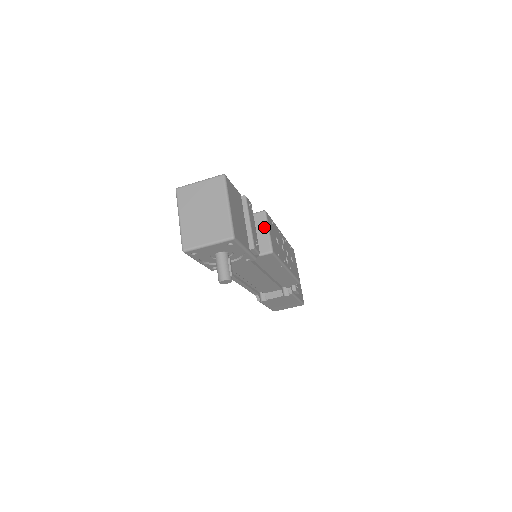
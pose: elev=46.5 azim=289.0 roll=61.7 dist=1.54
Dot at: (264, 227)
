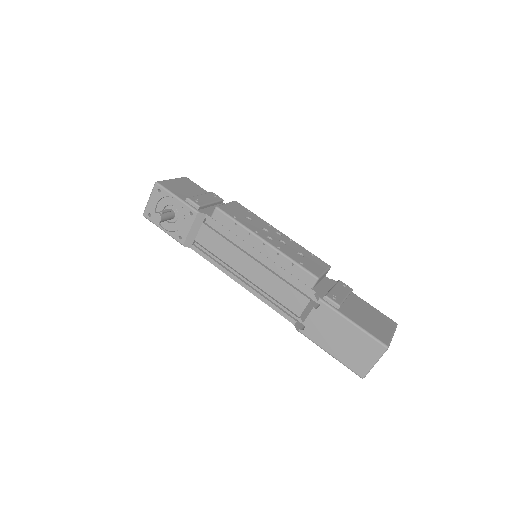
Dot at: occluded
